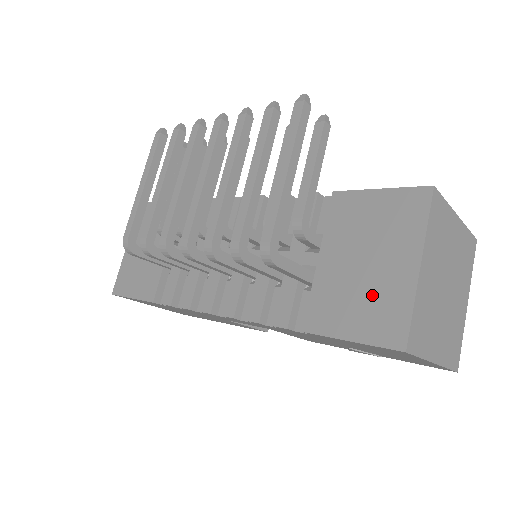
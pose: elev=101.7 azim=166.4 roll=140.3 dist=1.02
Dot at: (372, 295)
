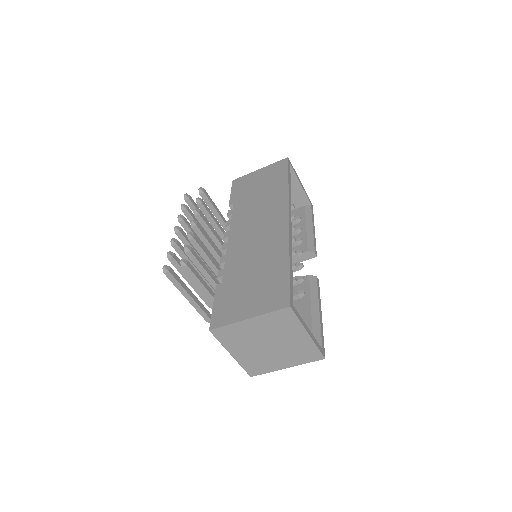
Dot at: occluded
